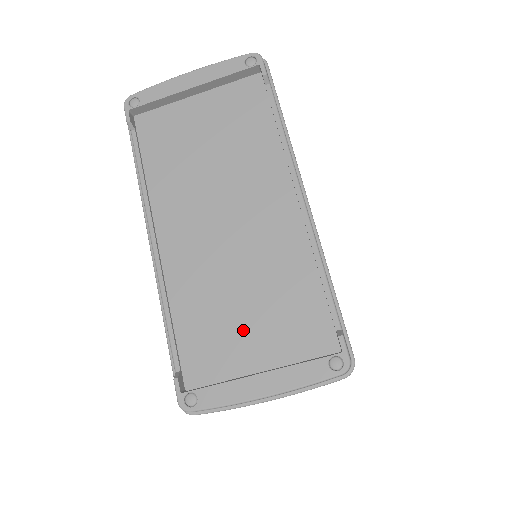
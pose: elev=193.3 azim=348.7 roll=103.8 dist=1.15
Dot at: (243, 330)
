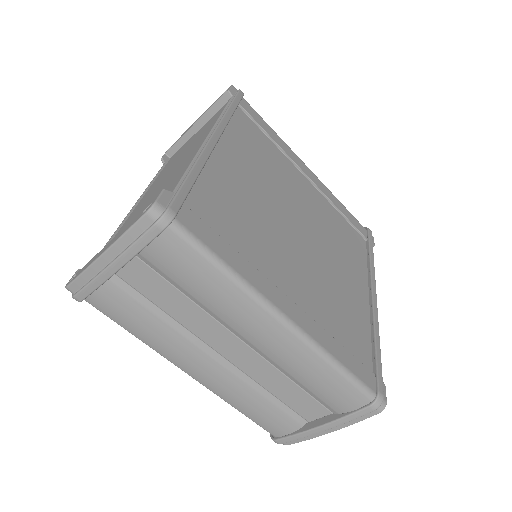
Dot at: occluded
